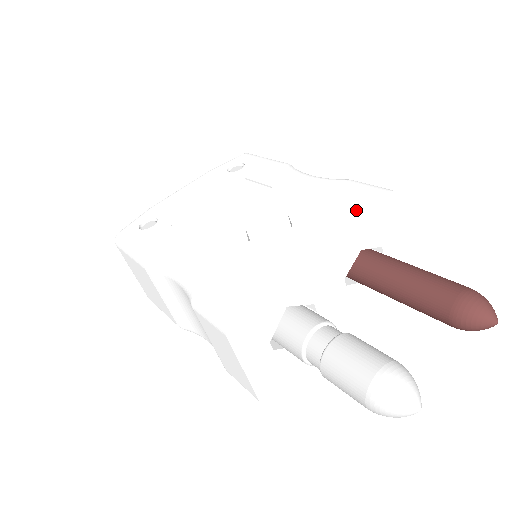
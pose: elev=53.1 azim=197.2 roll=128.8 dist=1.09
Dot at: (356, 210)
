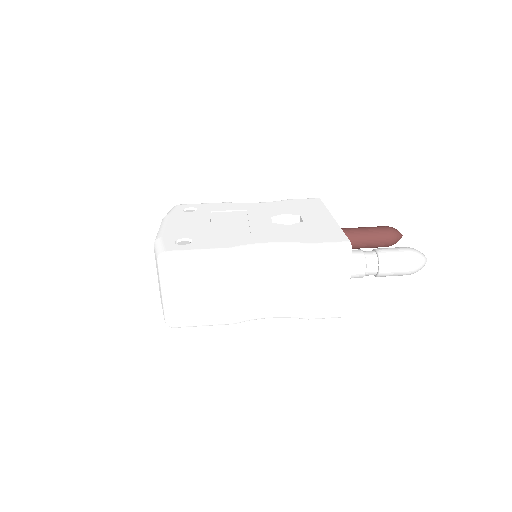
Dot at: (320, 205)
